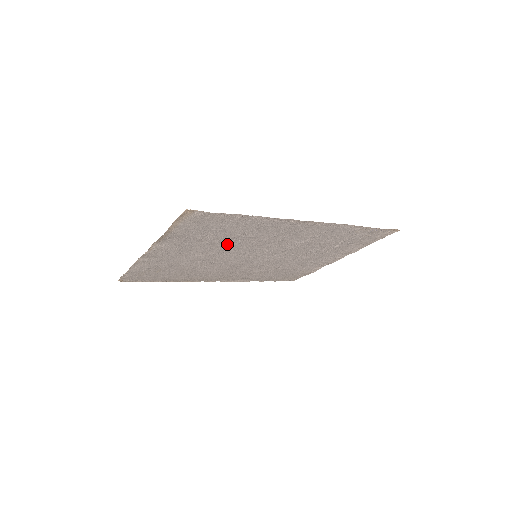
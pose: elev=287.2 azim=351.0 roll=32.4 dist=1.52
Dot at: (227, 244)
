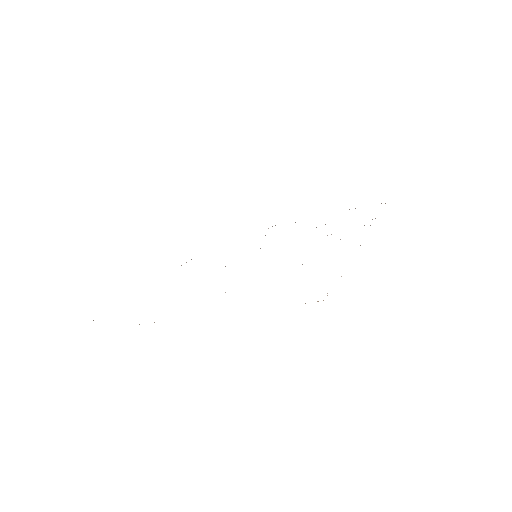
Dot at: occluded
